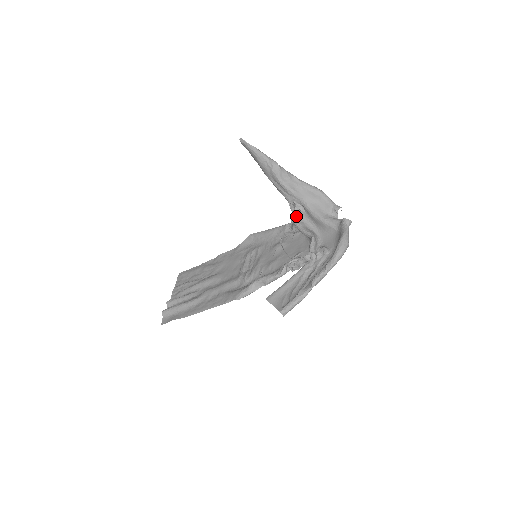
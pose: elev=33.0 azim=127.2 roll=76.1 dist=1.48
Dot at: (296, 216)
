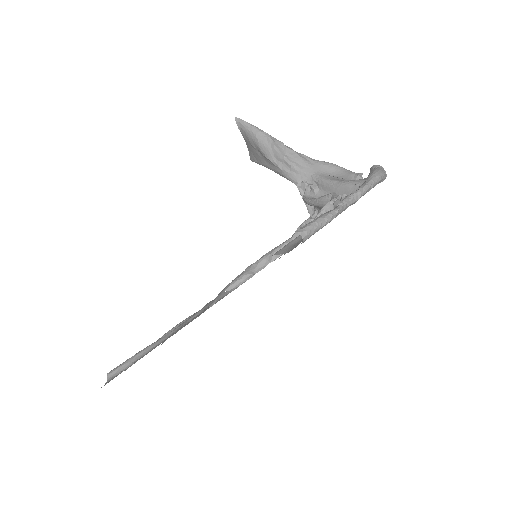
Dot at: (308, 197)
